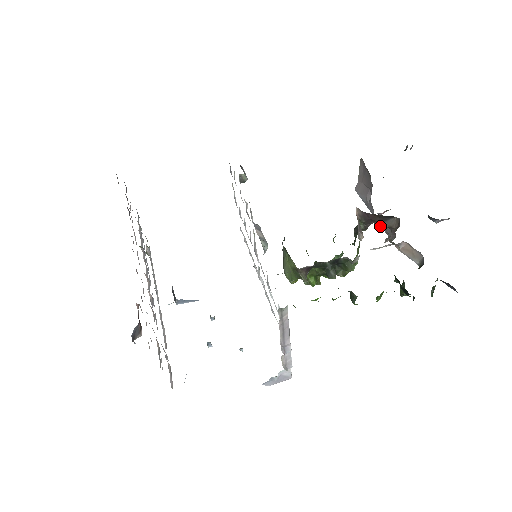
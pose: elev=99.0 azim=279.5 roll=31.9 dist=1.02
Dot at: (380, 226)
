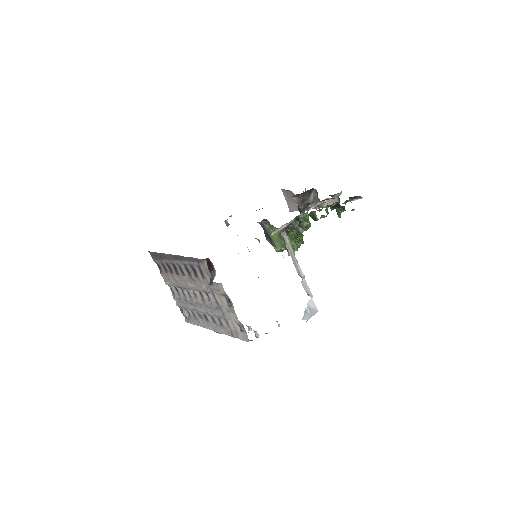
Dot at: (309, 202)
